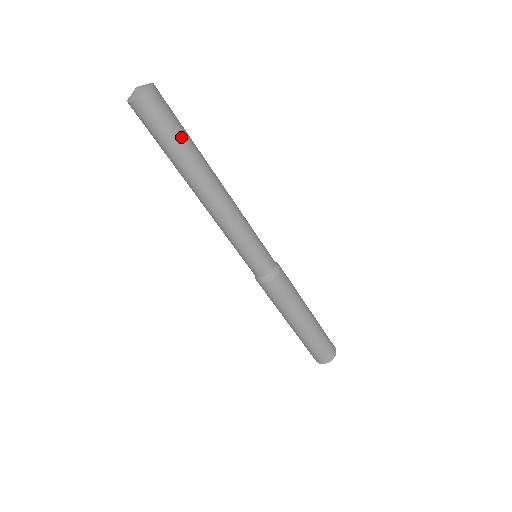
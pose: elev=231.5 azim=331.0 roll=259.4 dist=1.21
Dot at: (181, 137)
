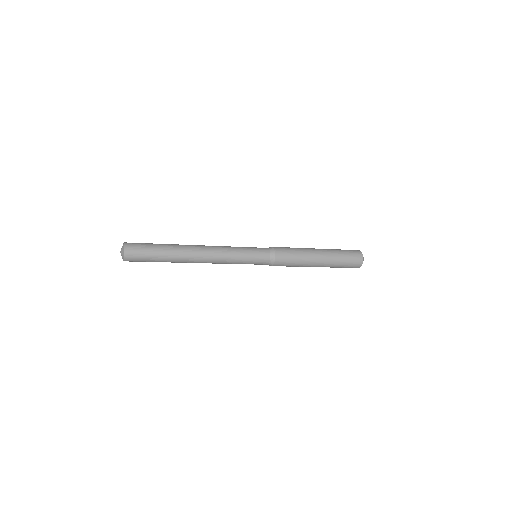
Dot at: (158, 250)
